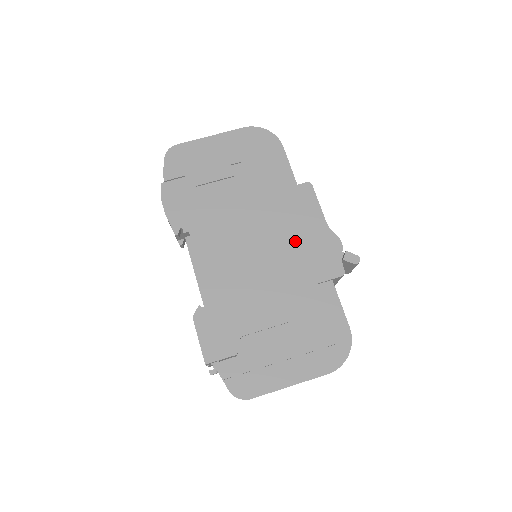
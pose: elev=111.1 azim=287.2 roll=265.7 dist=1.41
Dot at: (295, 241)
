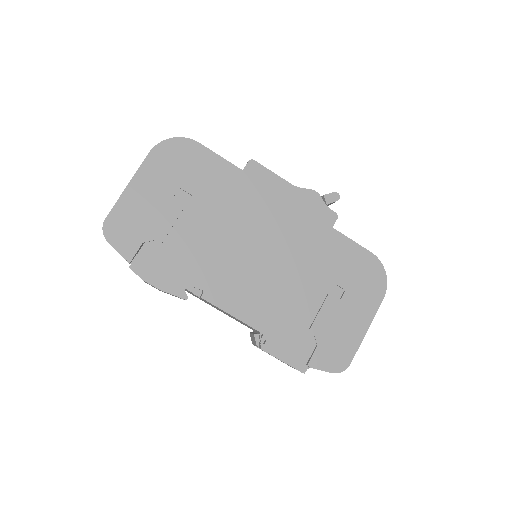
Dot at: (282, 221)
